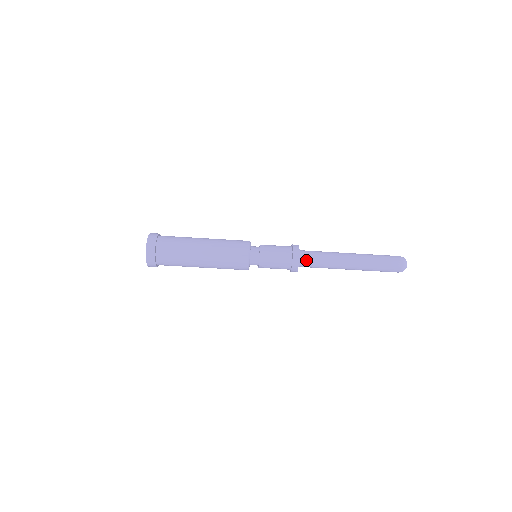
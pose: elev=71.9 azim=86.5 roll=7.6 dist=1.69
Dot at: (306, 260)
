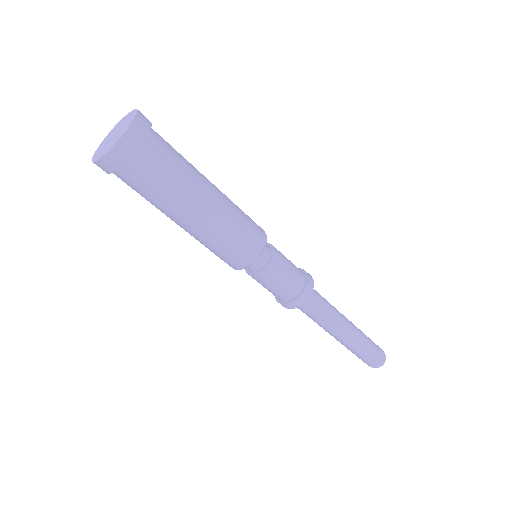
Dot at: (305, 306)
